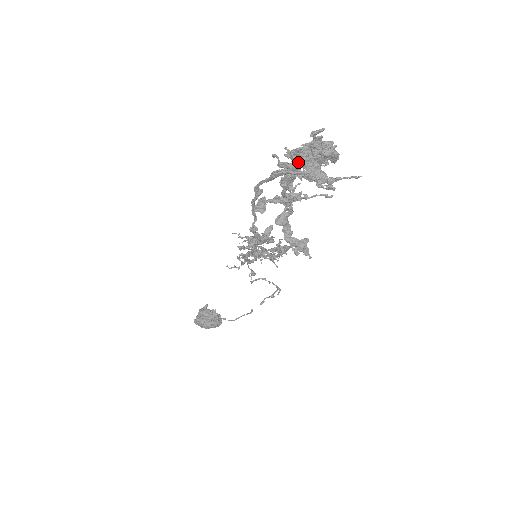
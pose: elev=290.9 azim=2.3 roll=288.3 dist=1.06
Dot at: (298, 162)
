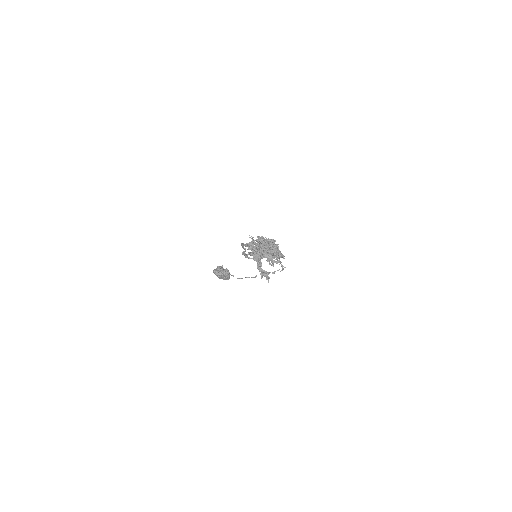
Dot at: (261, 246)
